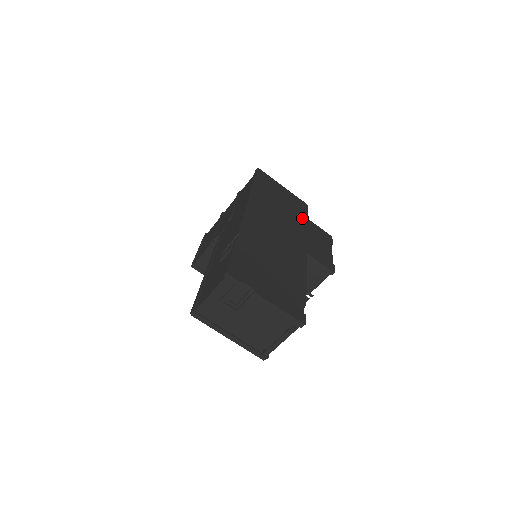
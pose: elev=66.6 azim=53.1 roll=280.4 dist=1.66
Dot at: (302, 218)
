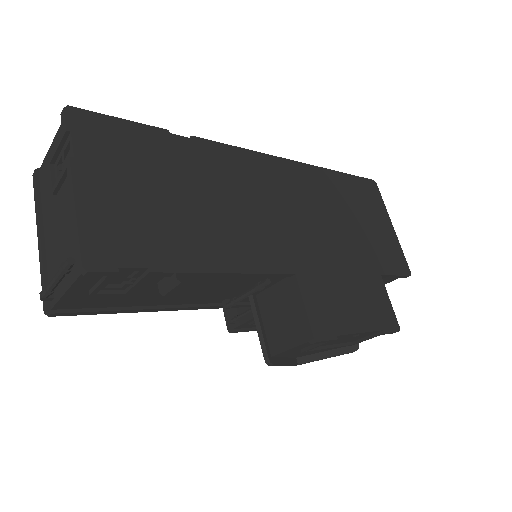
Dot at: (368, 262)
